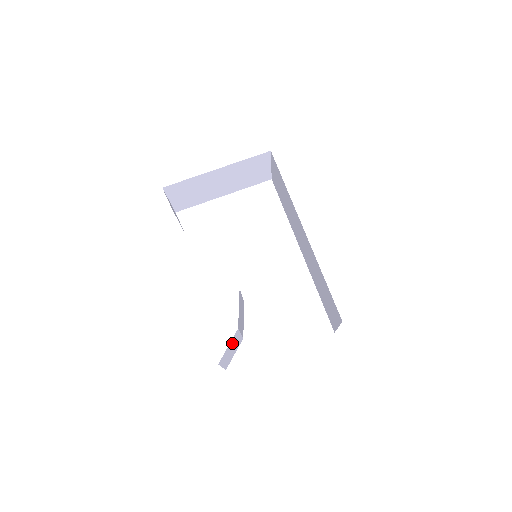
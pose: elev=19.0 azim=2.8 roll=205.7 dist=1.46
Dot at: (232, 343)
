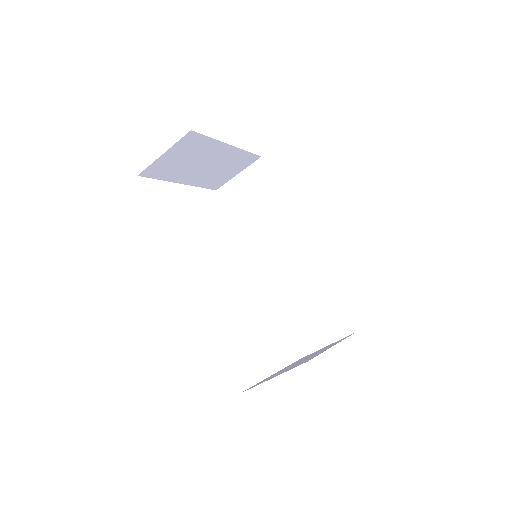
Dot at: occluded
